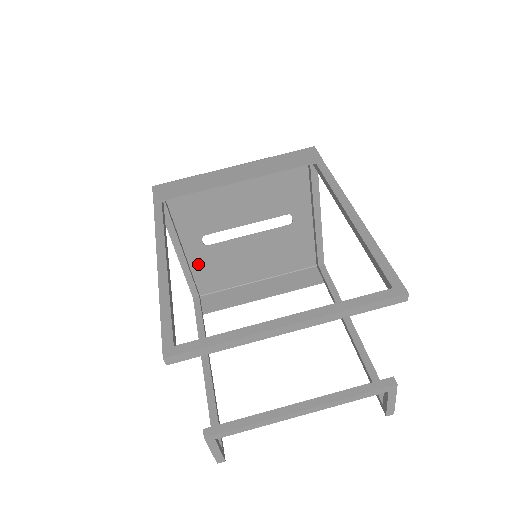
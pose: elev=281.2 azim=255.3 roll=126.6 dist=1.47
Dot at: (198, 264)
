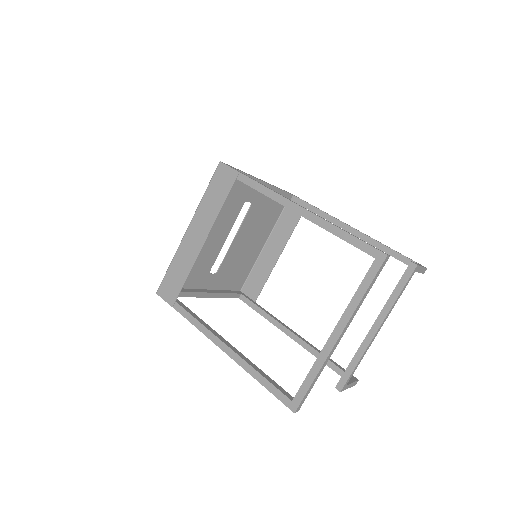
Dot at: (222, 283)
